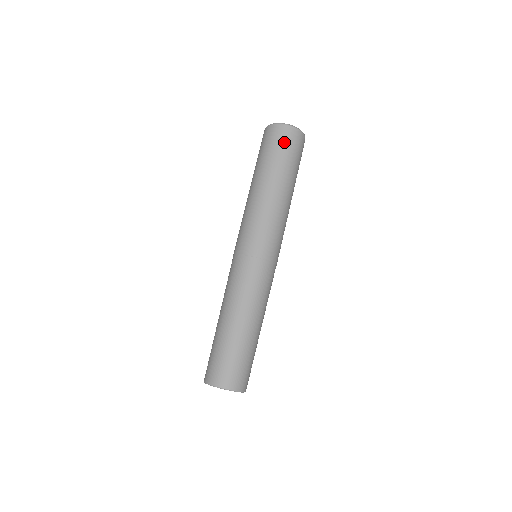
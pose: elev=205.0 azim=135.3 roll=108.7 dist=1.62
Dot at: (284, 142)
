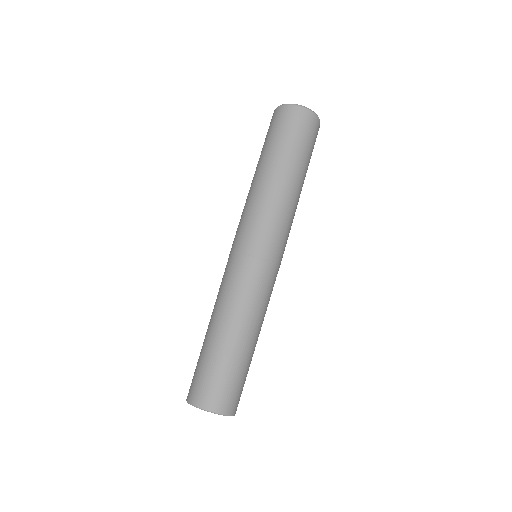
Dot at: (288, 124)
